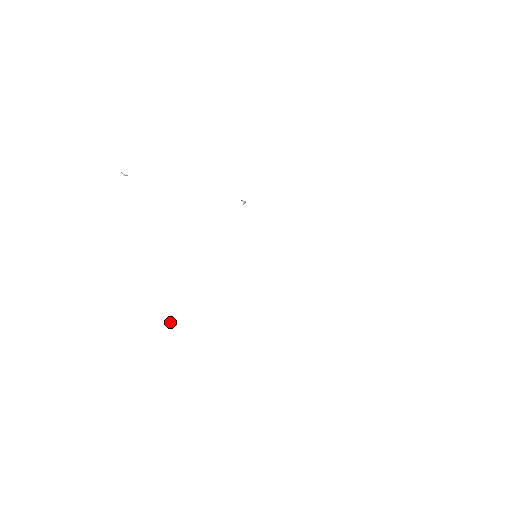
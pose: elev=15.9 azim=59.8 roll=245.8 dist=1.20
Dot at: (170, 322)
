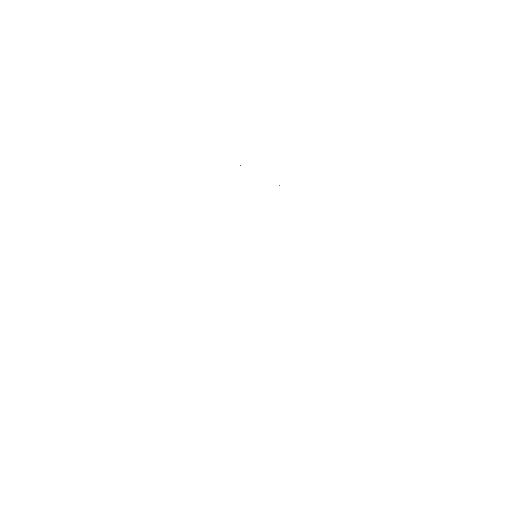
Dot at: occluded
